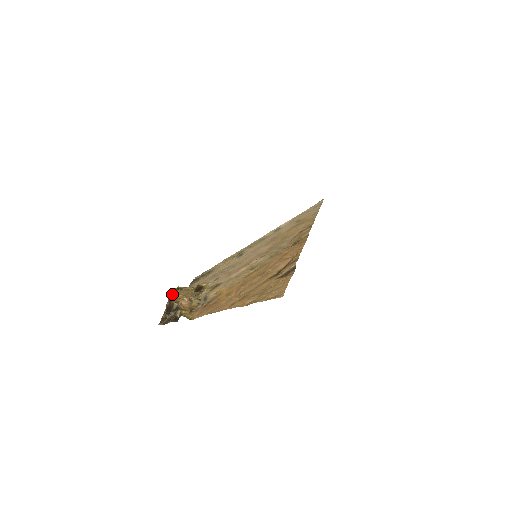
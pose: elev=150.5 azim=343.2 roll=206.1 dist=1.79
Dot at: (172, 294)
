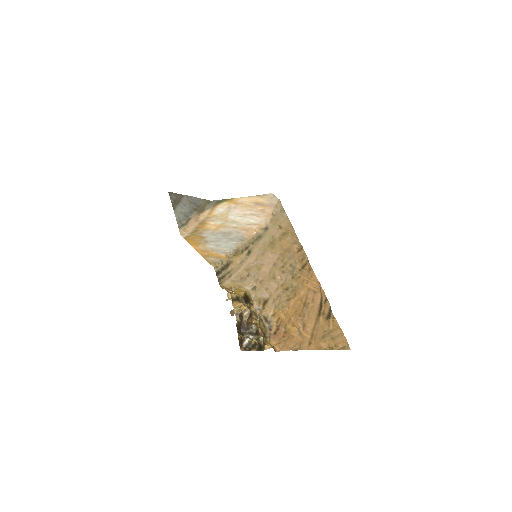
Dot at: (245, 310)
